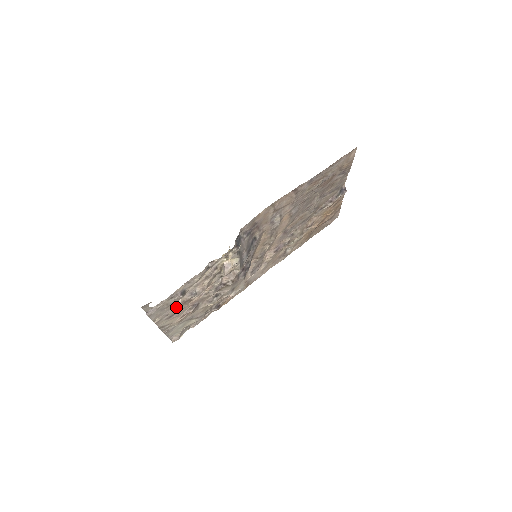
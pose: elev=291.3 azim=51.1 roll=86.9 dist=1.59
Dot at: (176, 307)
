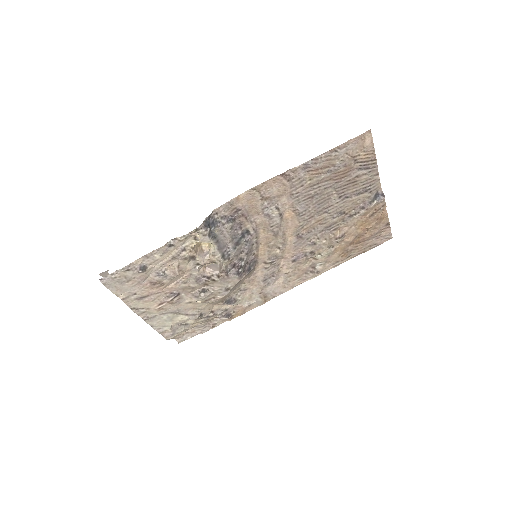
Dot at: (145, 287)
